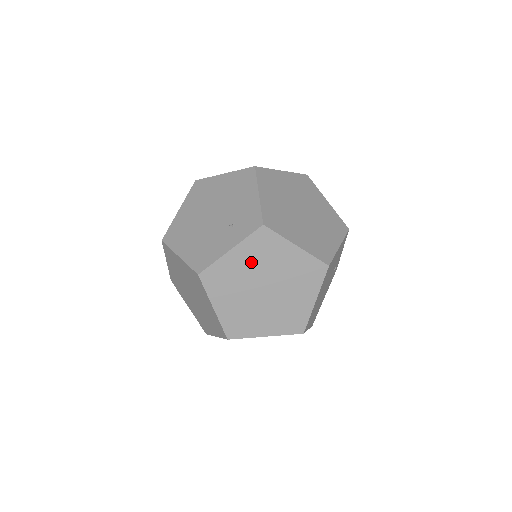
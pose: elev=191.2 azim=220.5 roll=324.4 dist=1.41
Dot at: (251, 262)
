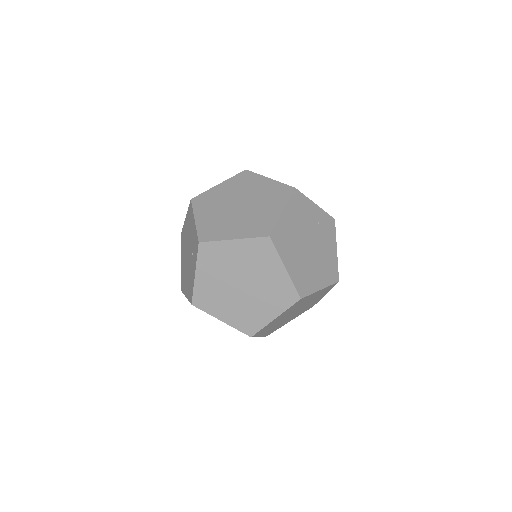
Dot at: (215, 273)
